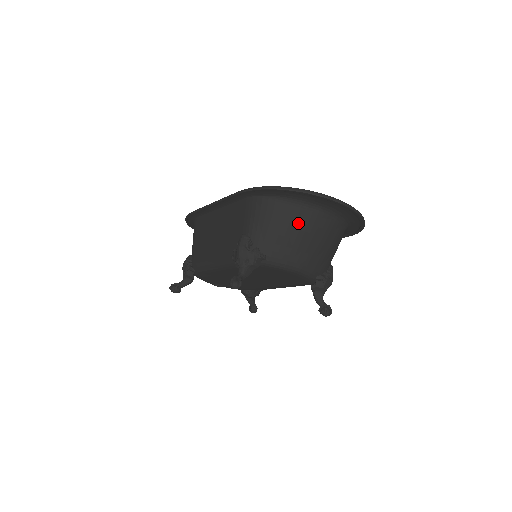
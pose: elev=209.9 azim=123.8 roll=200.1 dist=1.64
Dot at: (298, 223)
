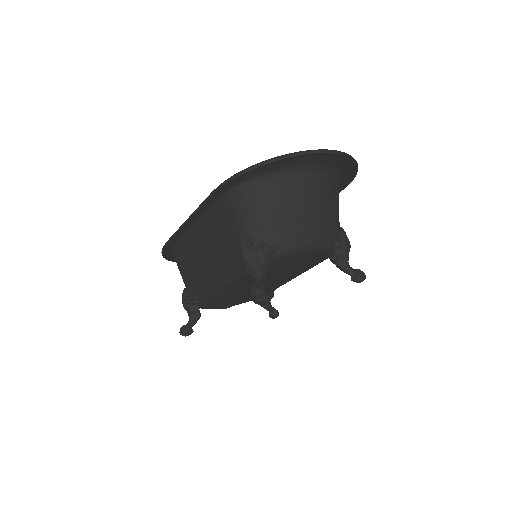
Dot at: (292, 195)
